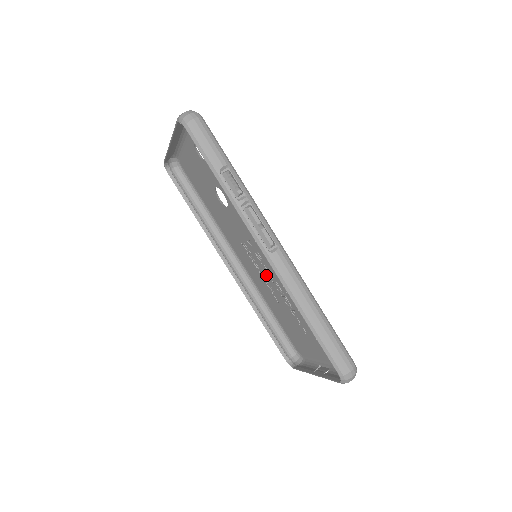
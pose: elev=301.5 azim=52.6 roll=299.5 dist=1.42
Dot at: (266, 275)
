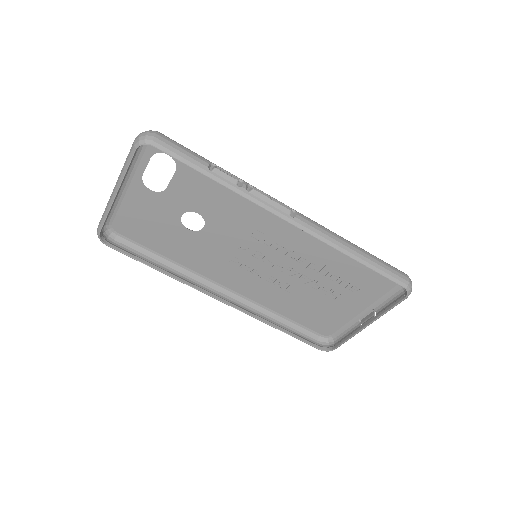
Dot at: (271, 271)
